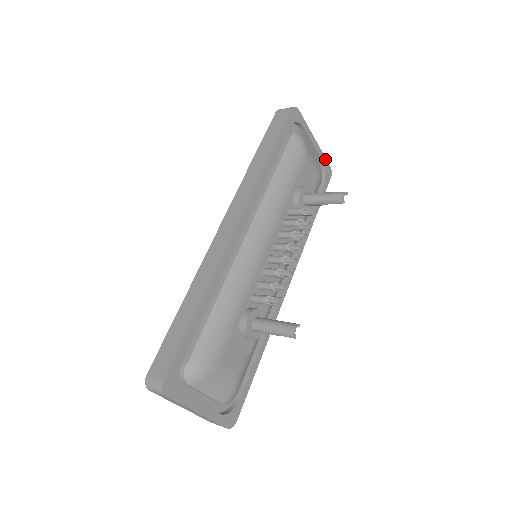
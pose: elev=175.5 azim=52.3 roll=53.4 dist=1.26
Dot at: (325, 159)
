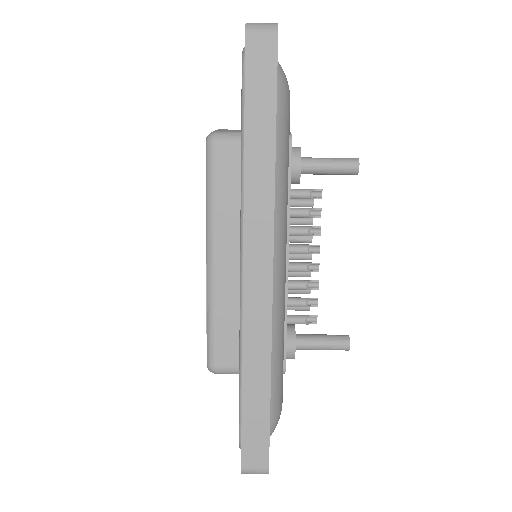
Dot at: occluded
